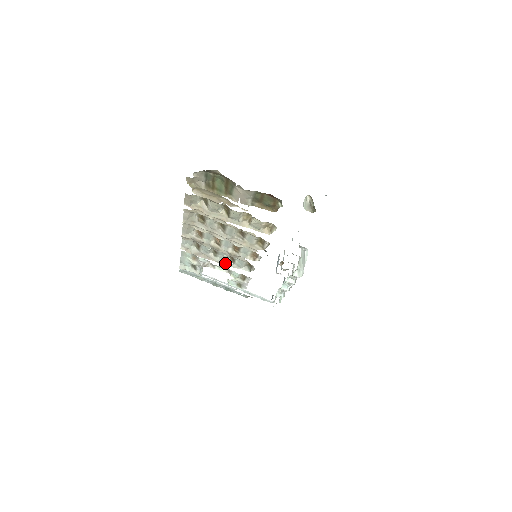
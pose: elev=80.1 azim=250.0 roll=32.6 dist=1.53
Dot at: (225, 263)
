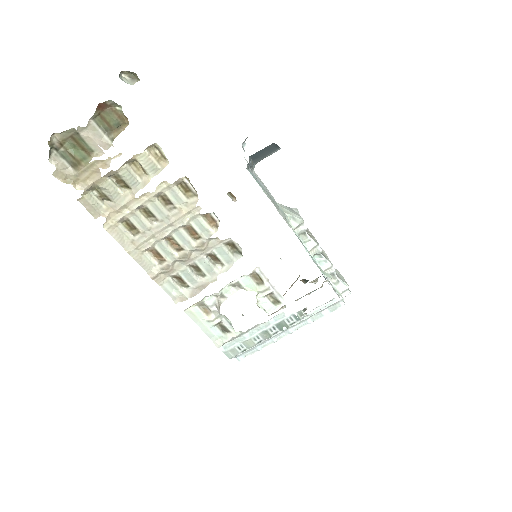
Dot at: (218, 273)
